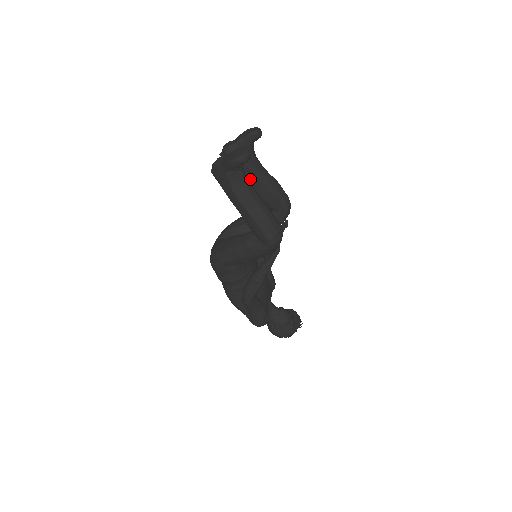
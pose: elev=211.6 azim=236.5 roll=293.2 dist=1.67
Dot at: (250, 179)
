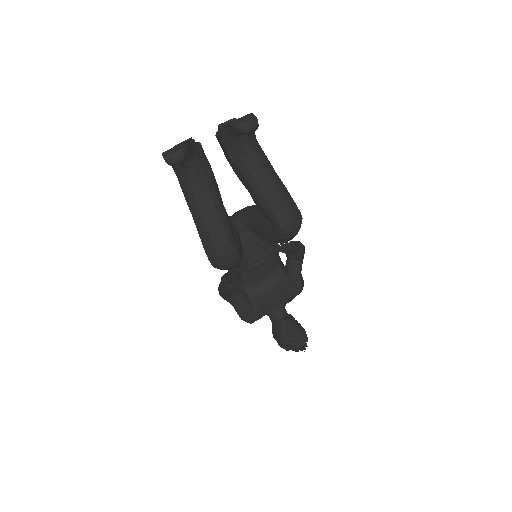
Dot at: (240, 176)
